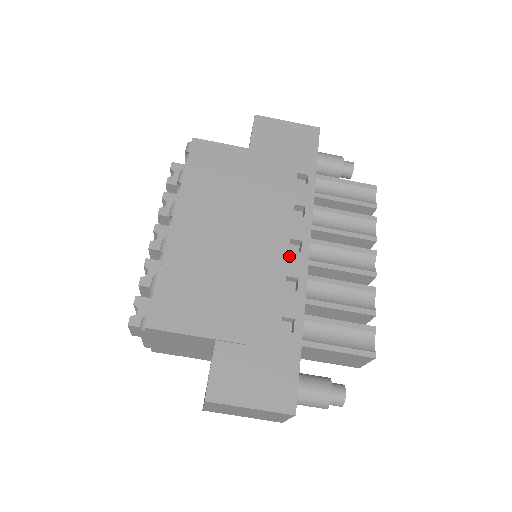
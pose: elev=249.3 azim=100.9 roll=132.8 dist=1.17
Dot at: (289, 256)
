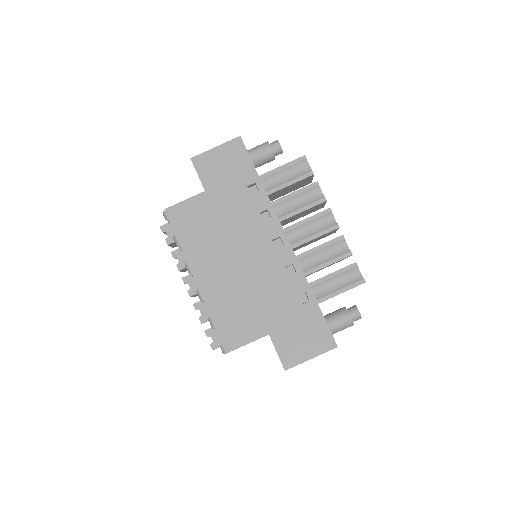
Dot at: (278, 253)
